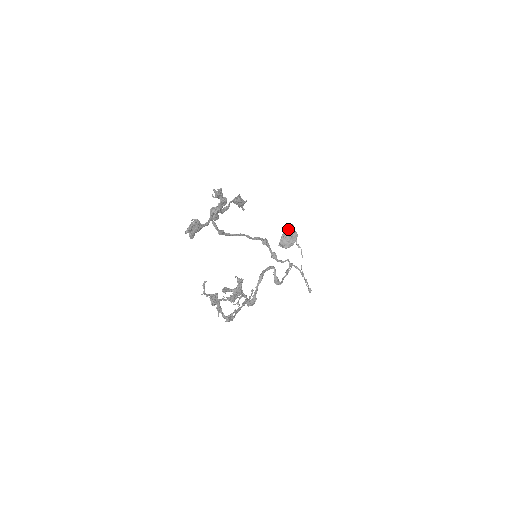
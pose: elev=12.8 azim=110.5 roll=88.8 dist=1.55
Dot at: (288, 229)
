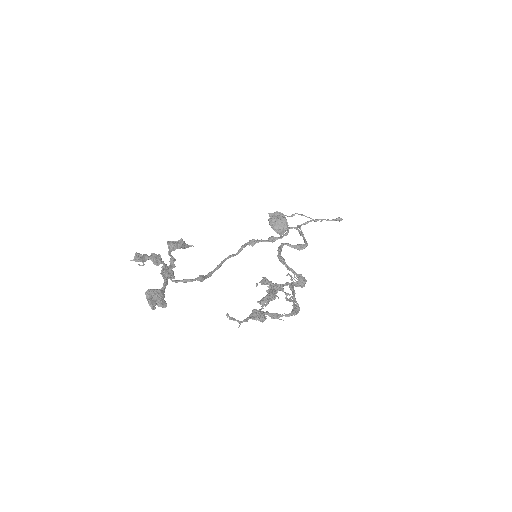
Dot at: (269, 219)
